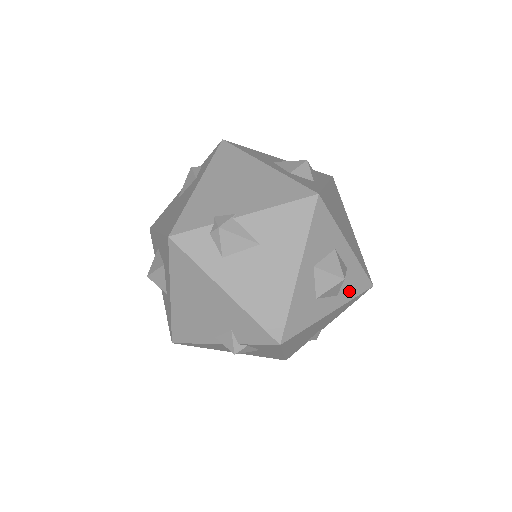
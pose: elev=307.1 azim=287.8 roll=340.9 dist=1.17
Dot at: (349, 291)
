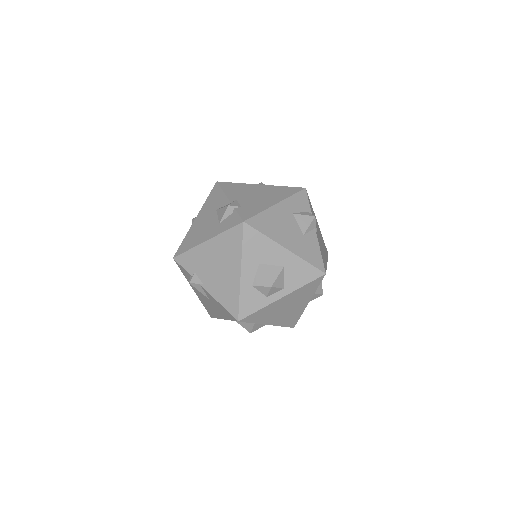
Dot at: occluded
